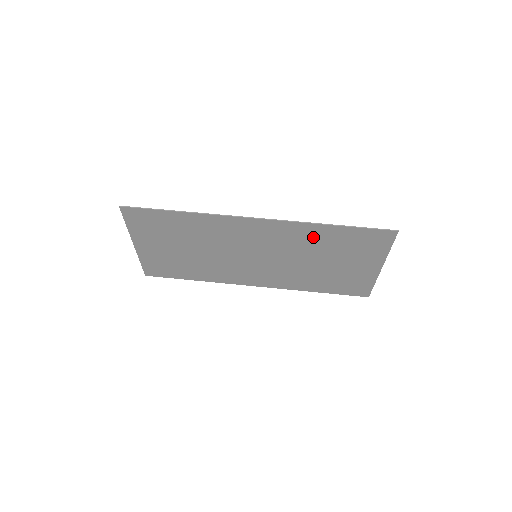
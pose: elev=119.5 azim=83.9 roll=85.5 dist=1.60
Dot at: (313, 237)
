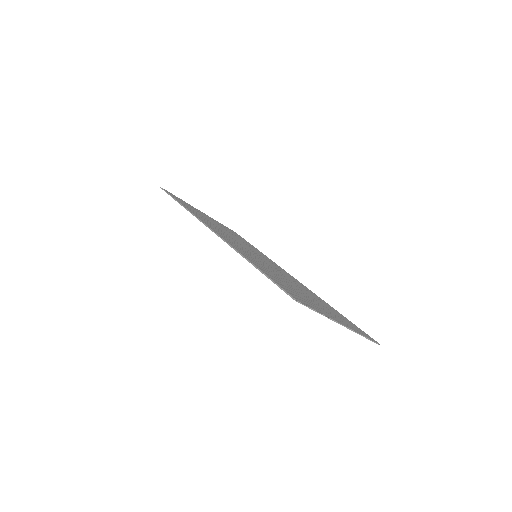
Dot at: occluded
